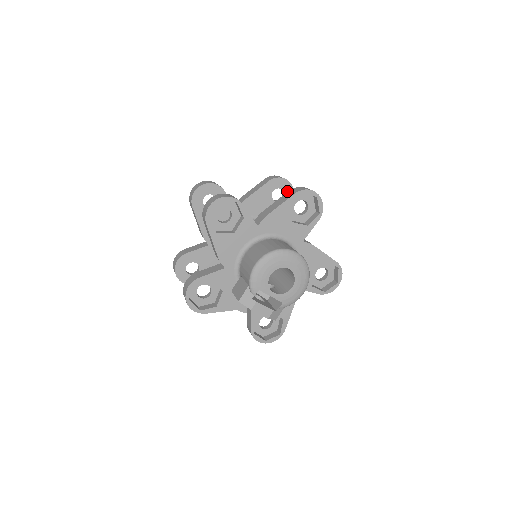
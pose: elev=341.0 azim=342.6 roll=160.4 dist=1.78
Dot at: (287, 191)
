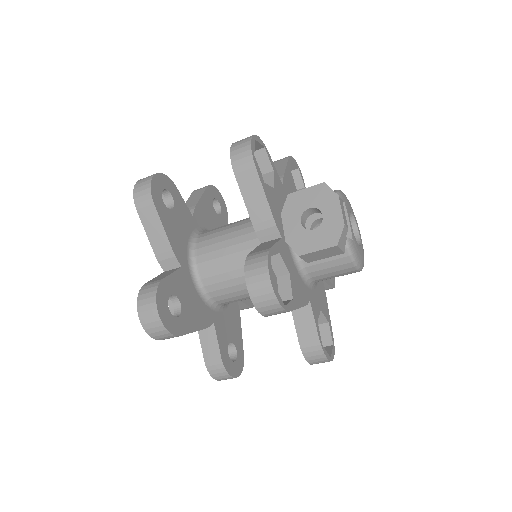
Dot at: occluded
